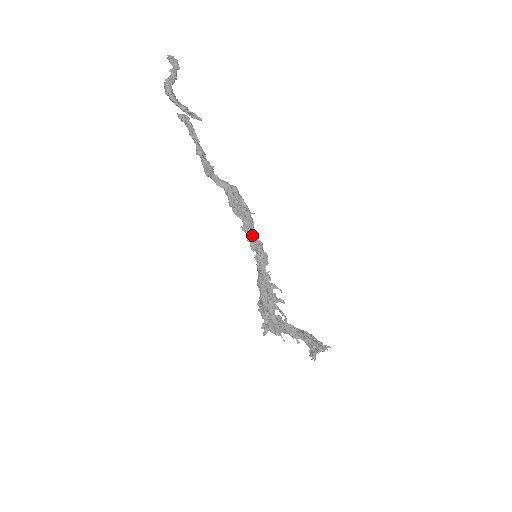
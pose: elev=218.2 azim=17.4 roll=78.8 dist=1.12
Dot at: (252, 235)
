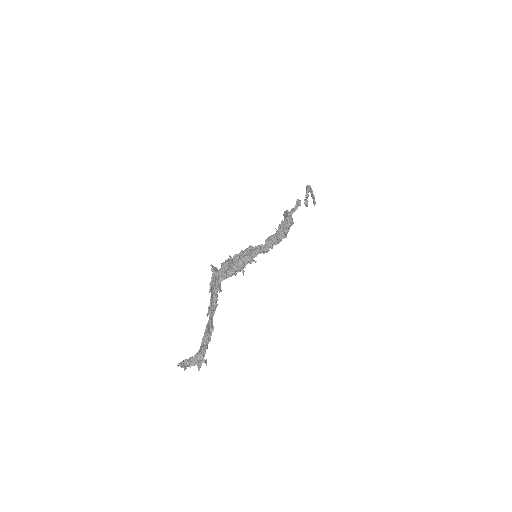
Dot at: (276, 236)
